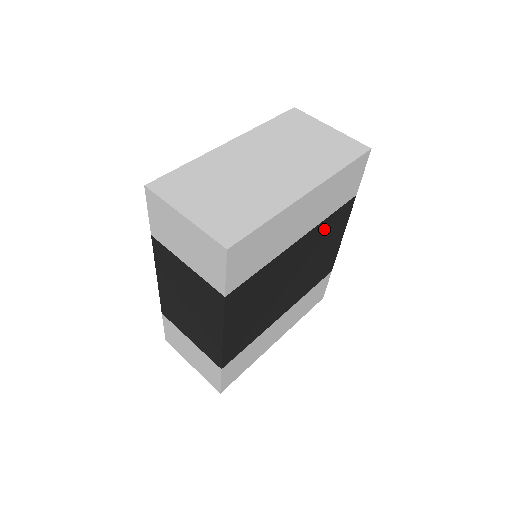
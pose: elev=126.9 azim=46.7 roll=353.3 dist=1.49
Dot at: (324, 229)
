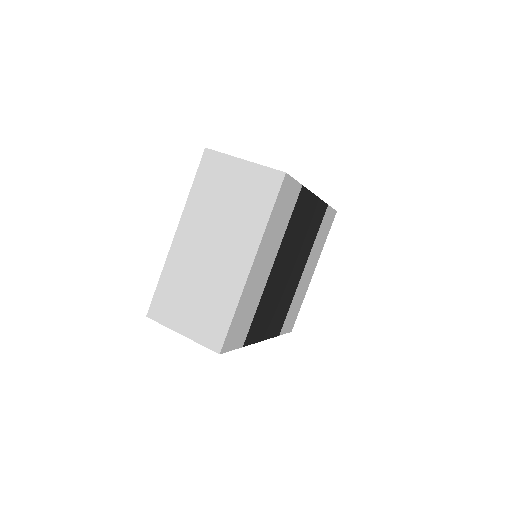
Dot at: (291, 230)
